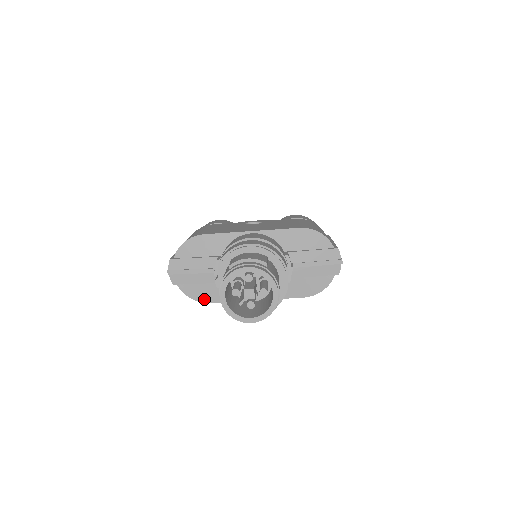
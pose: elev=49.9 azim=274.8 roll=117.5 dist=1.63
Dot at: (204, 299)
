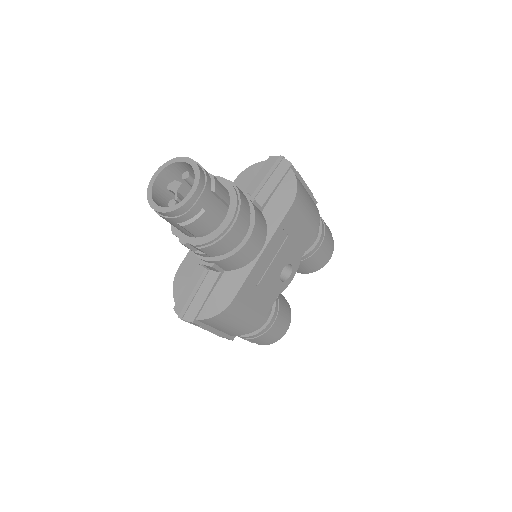
Dot at: (226, 302)
